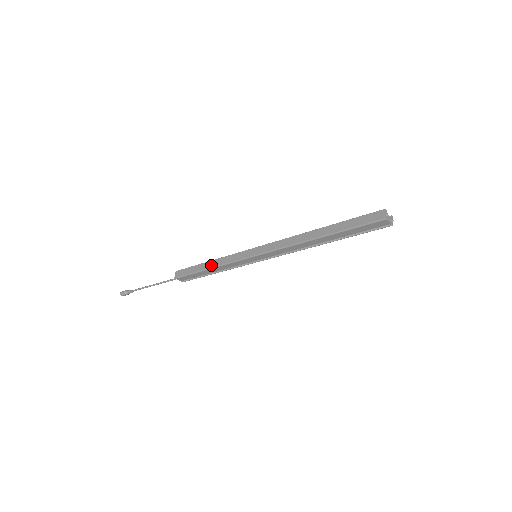
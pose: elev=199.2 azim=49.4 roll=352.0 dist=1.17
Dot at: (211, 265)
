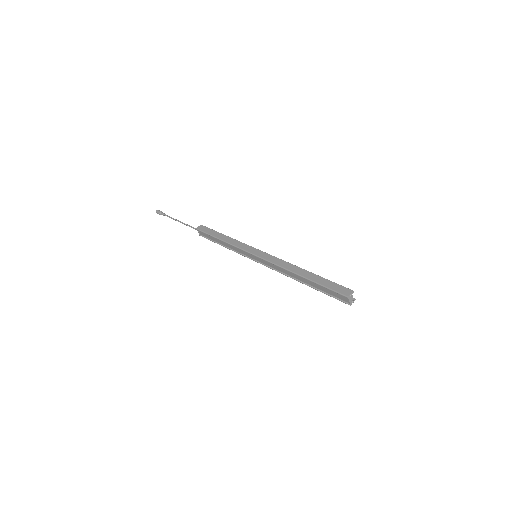
Dot at: (225, 239)
